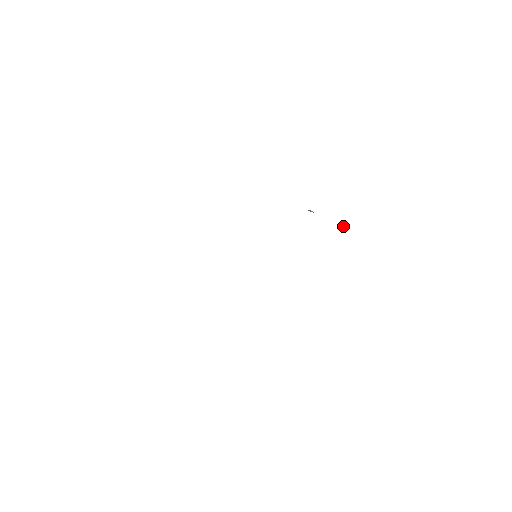
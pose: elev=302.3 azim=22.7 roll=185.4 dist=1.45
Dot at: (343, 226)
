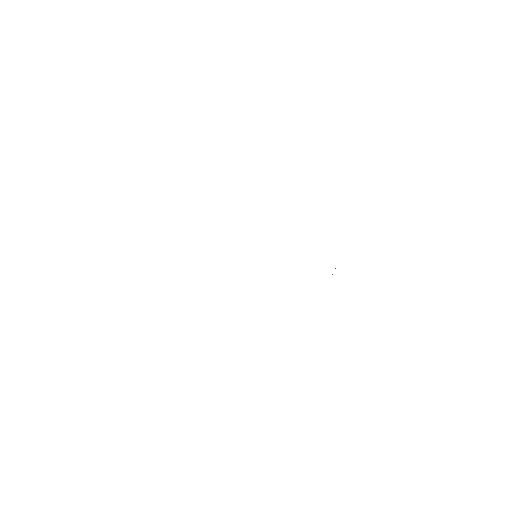
Dot at: occluded
